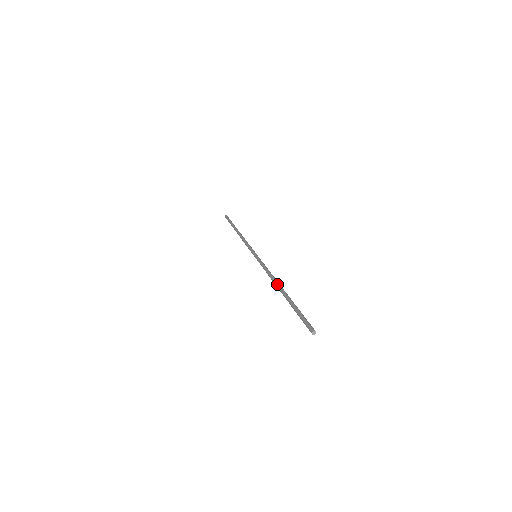
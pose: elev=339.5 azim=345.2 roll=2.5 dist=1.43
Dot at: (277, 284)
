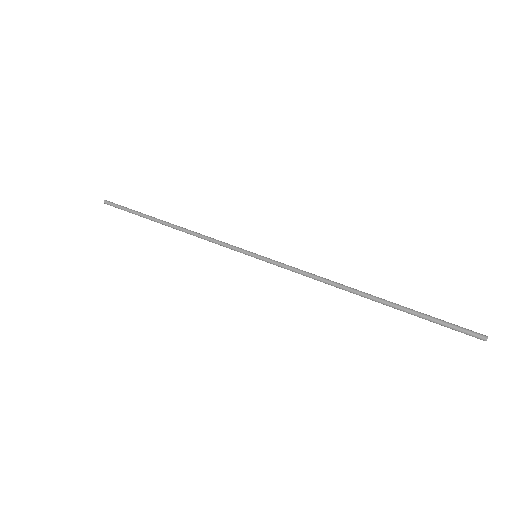
Dot at: (354, 289)
